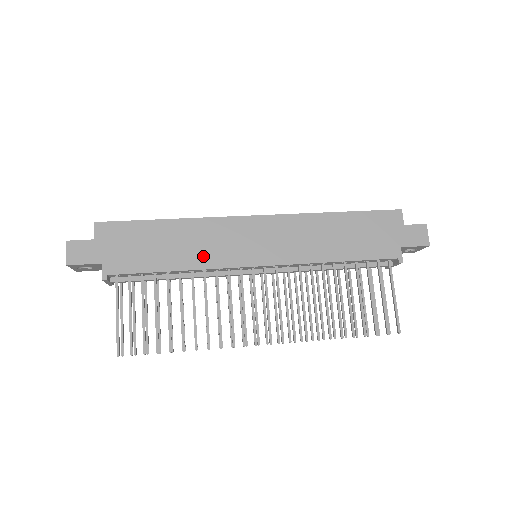
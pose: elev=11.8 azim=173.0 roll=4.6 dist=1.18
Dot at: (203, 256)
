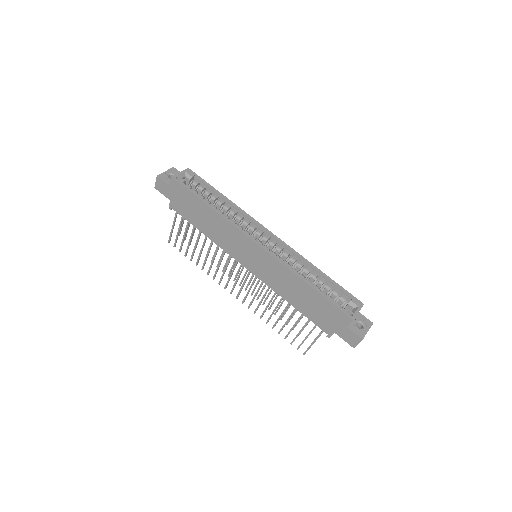
Dot at: (219, 239)
